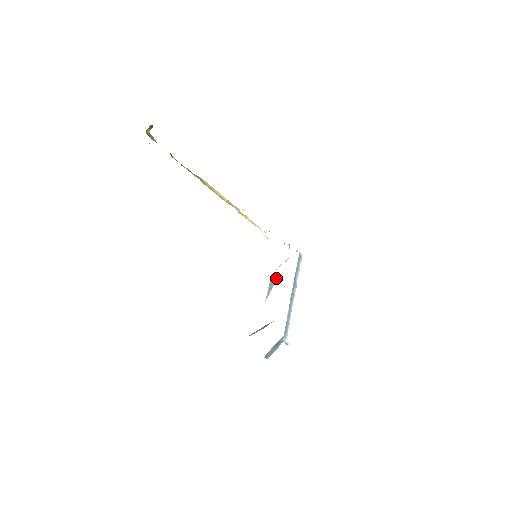
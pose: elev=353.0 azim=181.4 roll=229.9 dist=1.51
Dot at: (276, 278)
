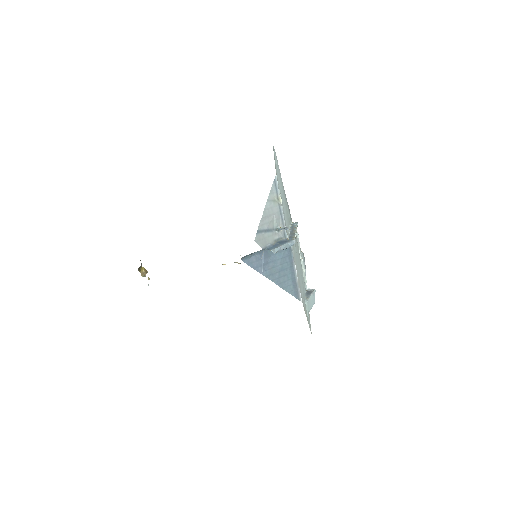
Dot at: (314, 290)
